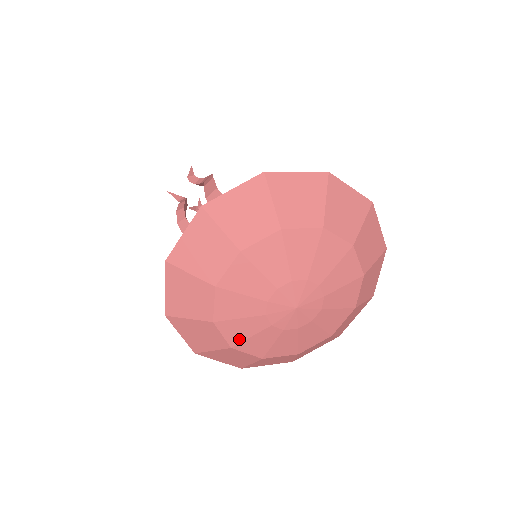
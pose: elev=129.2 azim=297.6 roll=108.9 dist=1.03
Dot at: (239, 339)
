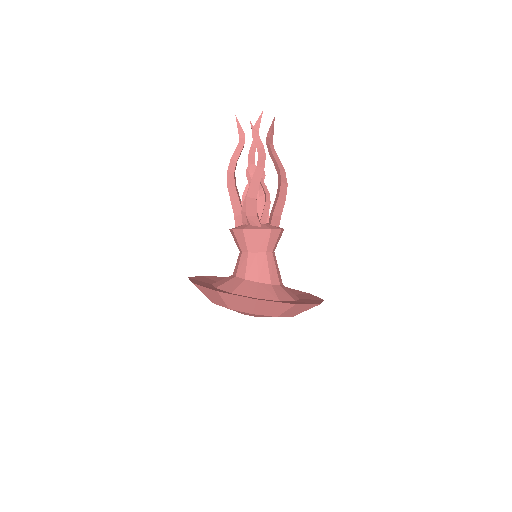
Dot at: occluded
